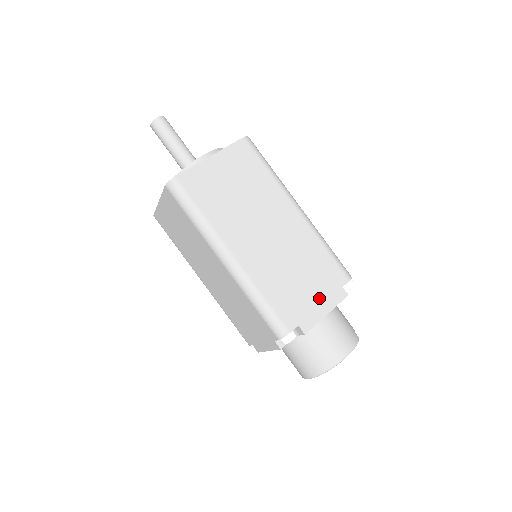
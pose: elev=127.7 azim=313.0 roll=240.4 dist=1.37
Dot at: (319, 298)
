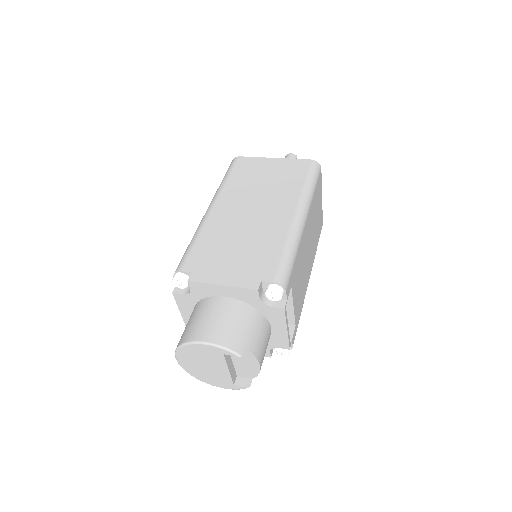
Dot at: (231, 271)
